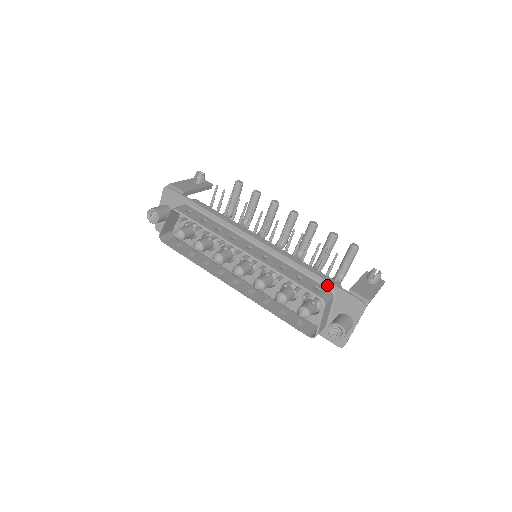
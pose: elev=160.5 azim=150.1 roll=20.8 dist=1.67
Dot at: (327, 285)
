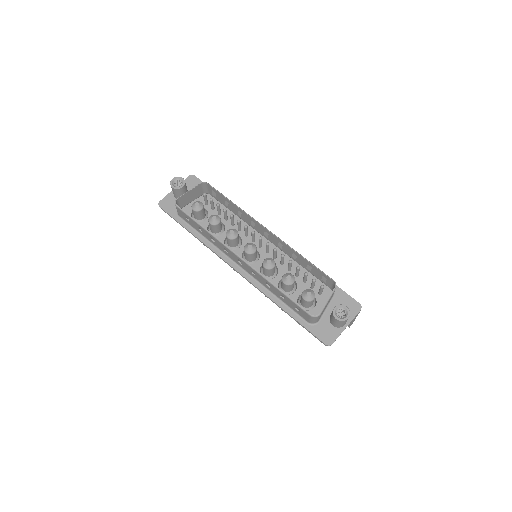
Dot at: occluded
